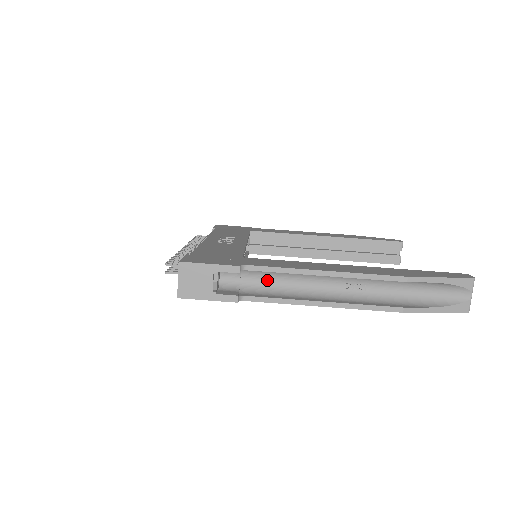
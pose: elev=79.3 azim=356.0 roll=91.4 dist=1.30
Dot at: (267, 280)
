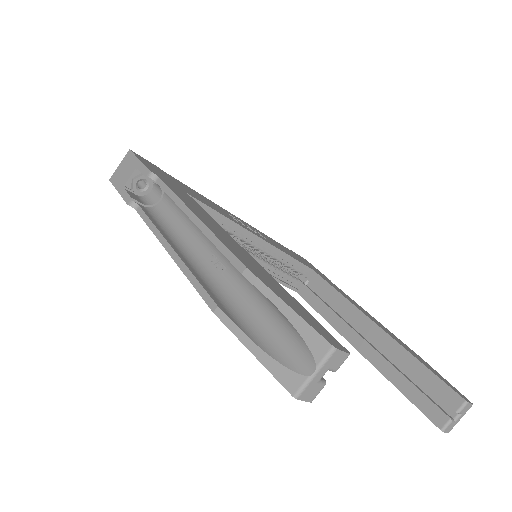
Dot at: (172, 212)
